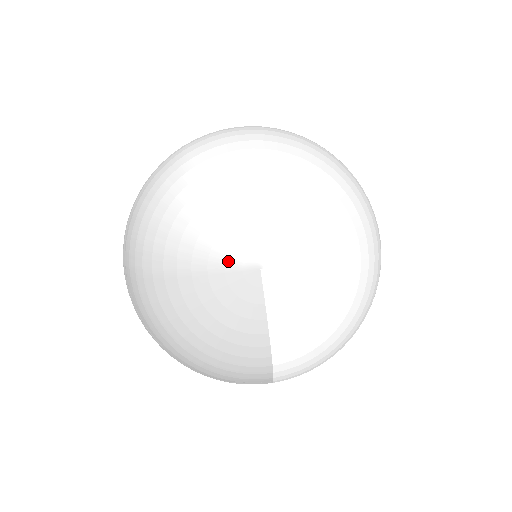
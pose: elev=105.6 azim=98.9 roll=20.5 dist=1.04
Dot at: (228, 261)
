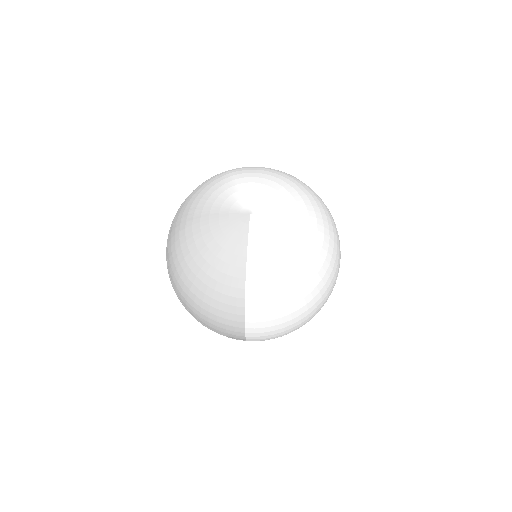
Dot at: (233, 207)
